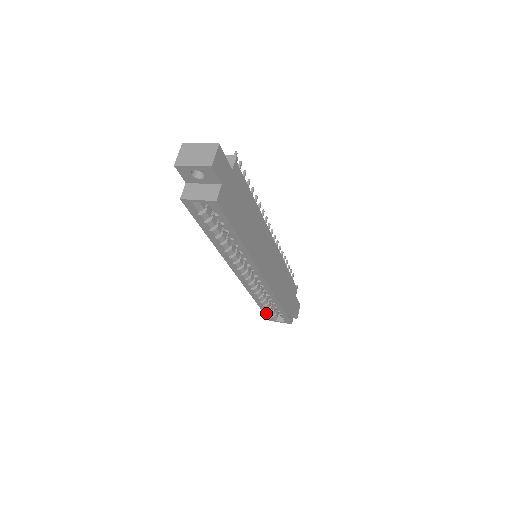
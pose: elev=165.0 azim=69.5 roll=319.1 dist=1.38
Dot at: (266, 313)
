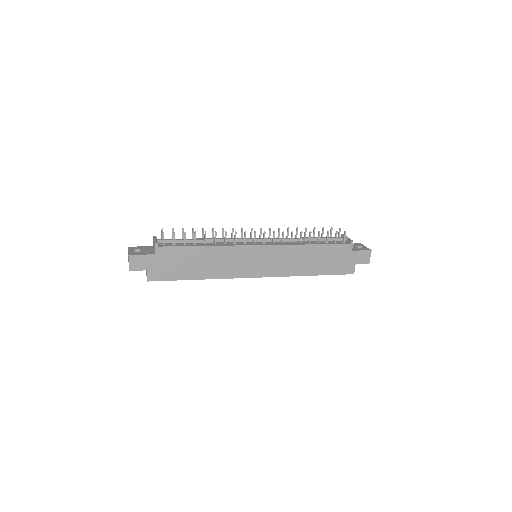
Dot at: occluded
